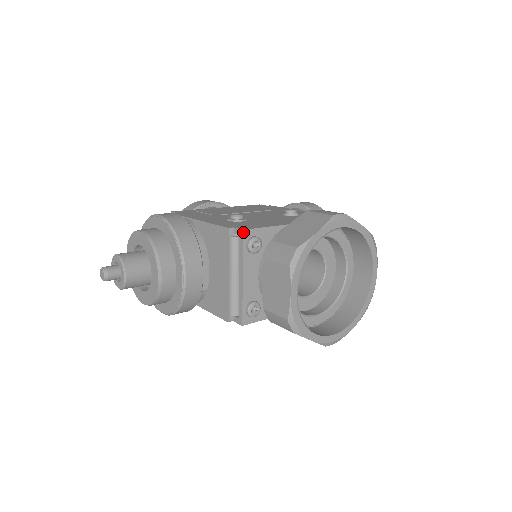
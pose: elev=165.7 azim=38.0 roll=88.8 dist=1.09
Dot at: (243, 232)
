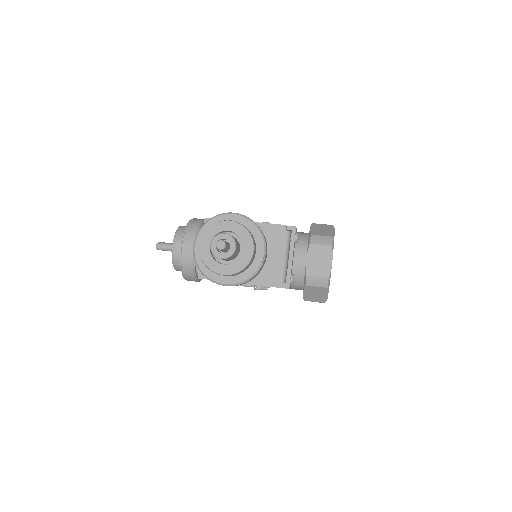
Dot at: occluded
